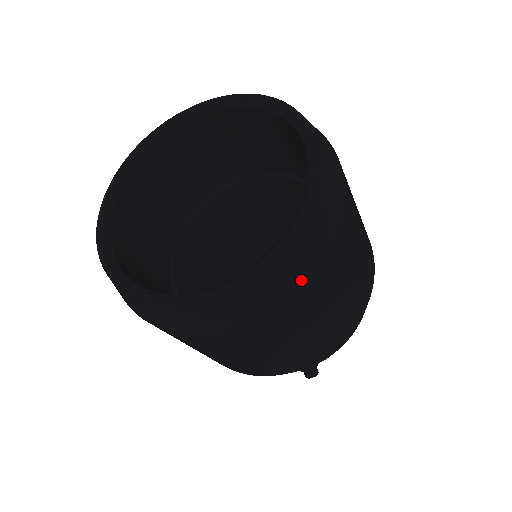
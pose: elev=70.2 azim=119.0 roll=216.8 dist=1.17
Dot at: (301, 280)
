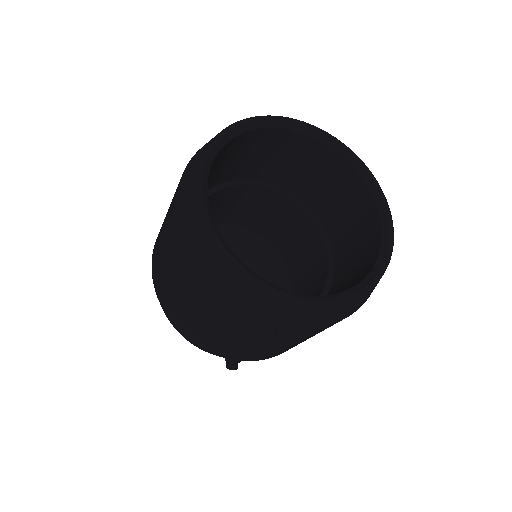
Dot at: (327, 324)
